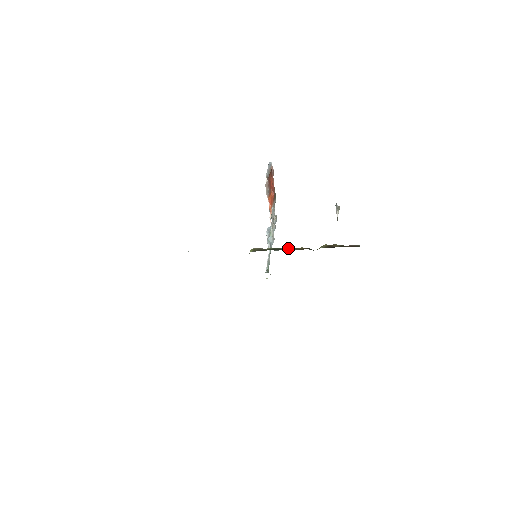
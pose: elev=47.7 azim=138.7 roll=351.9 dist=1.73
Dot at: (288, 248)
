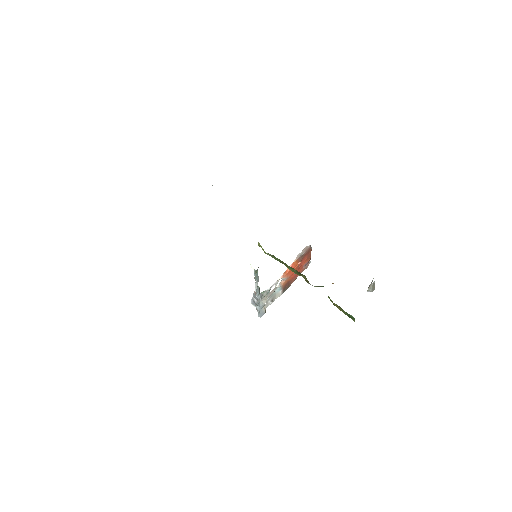
Dot at: occluded
